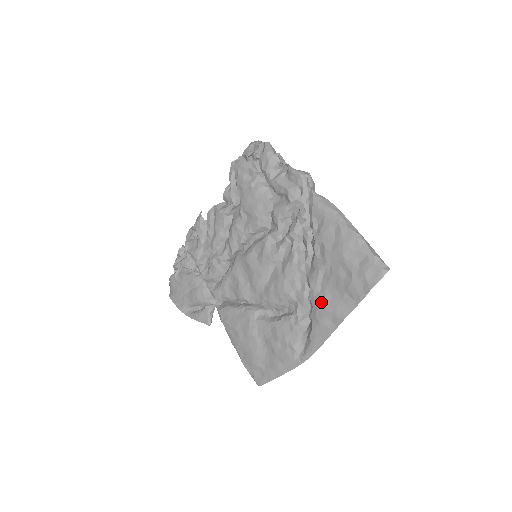
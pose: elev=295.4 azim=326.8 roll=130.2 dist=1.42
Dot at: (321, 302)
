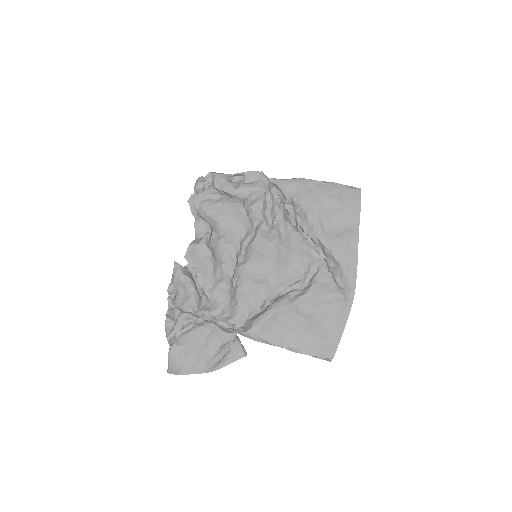
Dot at: (336, 240)
